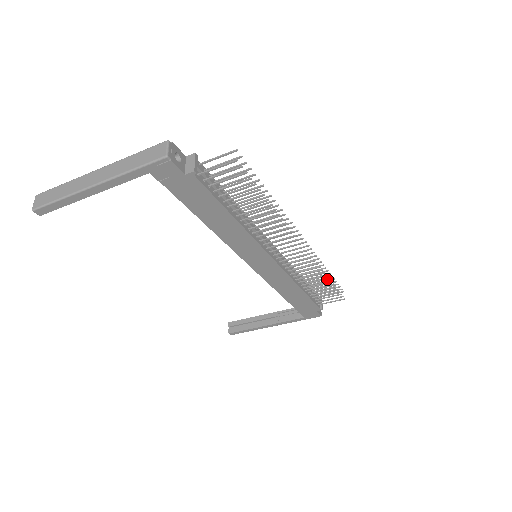
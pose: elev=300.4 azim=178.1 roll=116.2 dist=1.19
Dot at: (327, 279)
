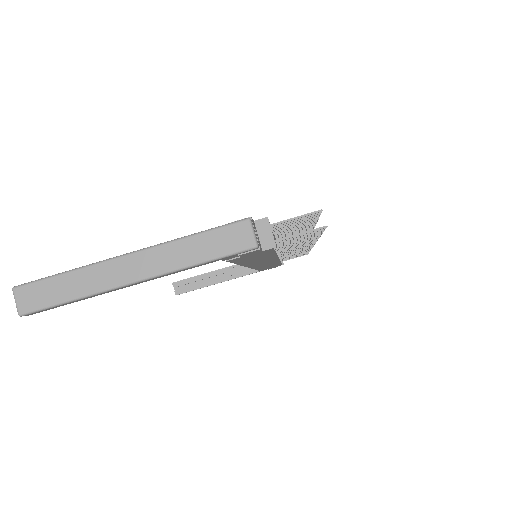
Dot at: (308, 251)
